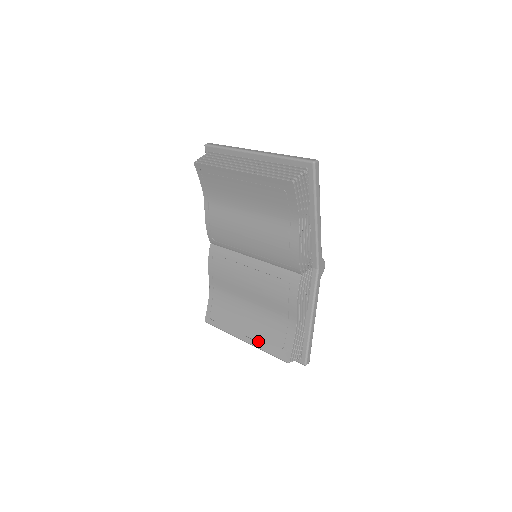
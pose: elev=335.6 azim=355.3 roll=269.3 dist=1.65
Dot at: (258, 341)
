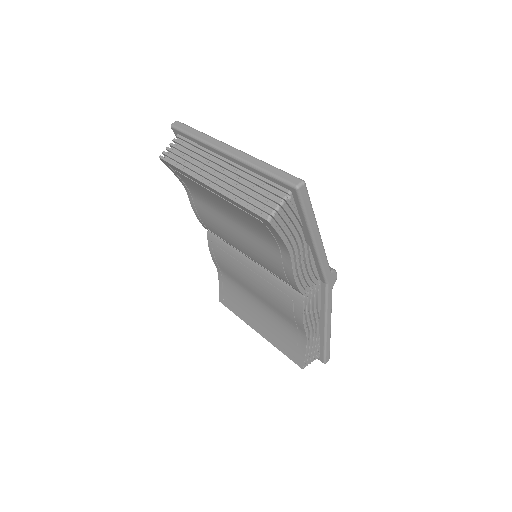
Dot at: (271, 338)
